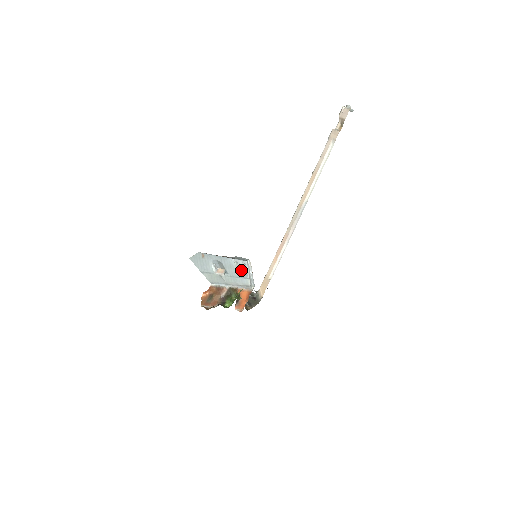
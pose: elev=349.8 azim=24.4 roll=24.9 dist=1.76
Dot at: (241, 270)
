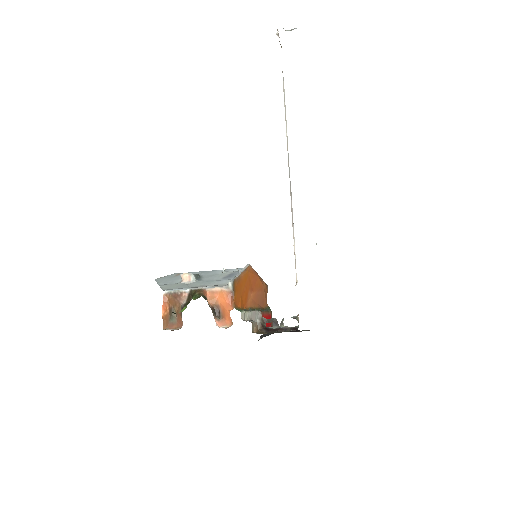
Dot at: (228, 275)
